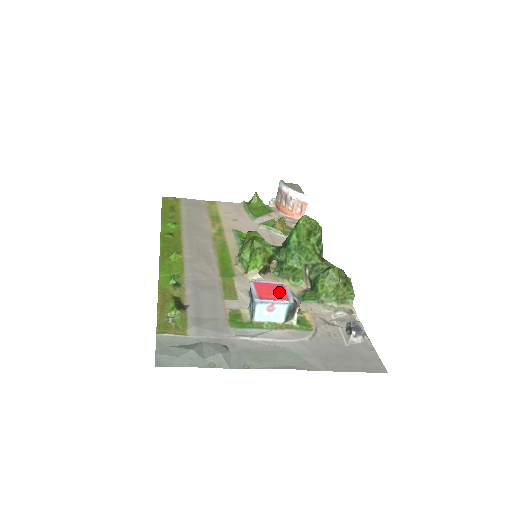
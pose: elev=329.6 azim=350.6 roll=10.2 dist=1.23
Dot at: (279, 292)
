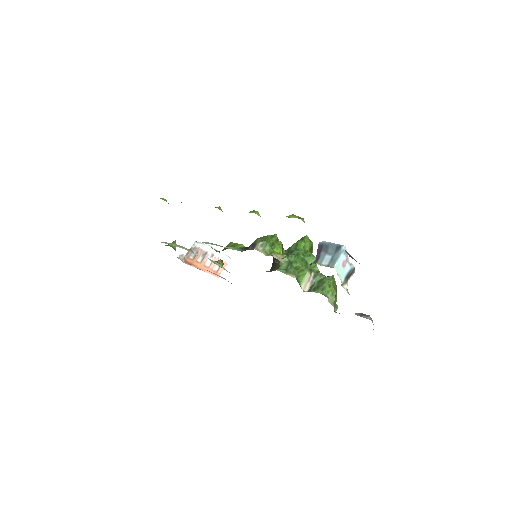
Dot at: occluded
